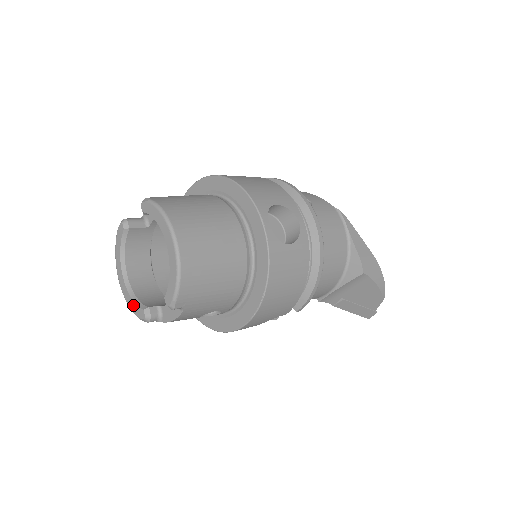
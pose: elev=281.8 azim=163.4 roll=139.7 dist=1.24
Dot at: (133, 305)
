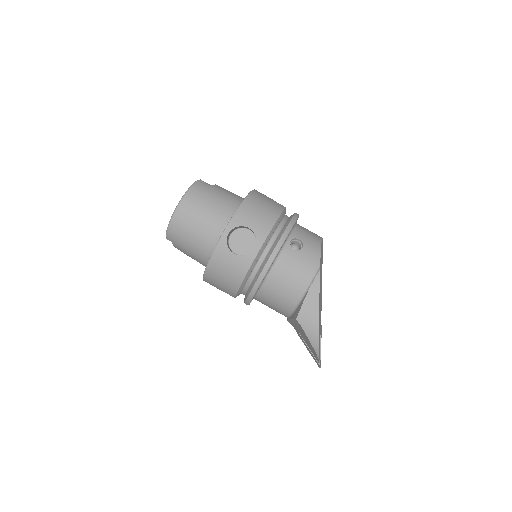
Dot at: occluded
